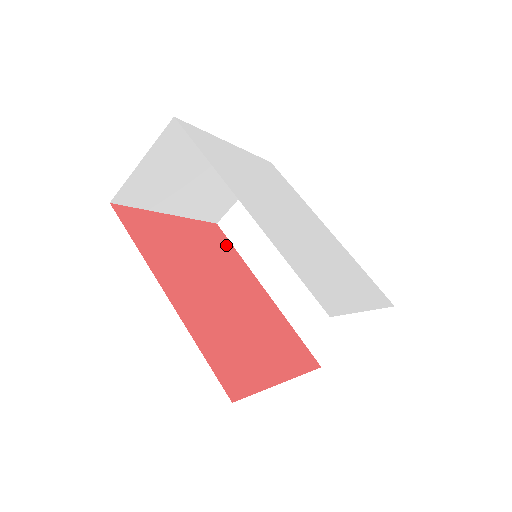
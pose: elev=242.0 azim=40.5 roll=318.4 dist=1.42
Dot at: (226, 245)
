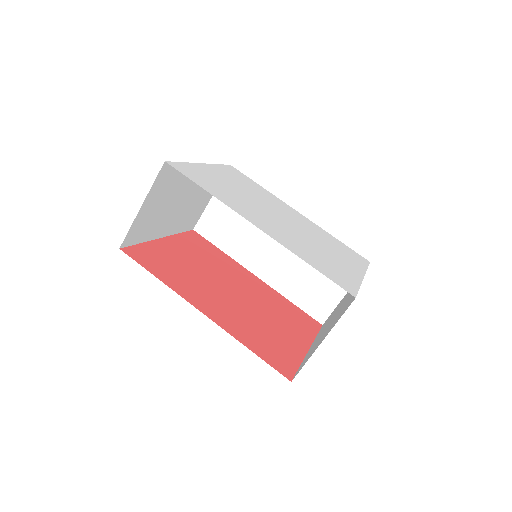
Dot at: (210, 247)
